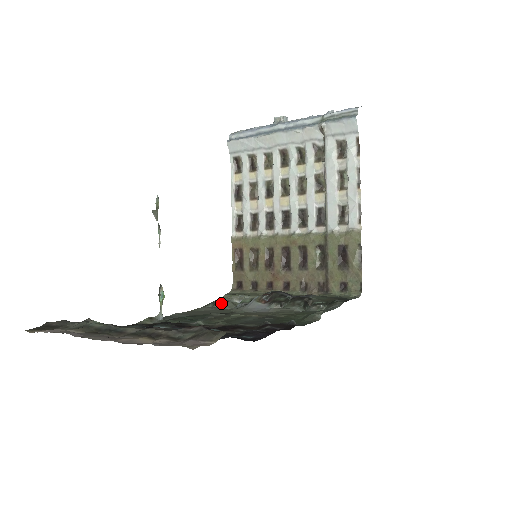
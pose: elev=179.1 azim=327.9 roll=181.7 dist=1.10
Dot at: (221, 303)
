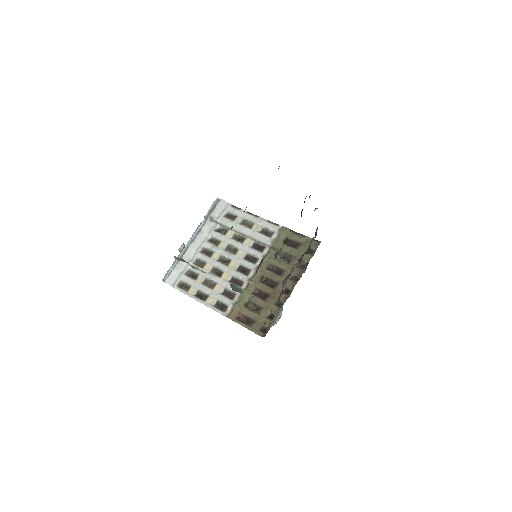
Dot at: occluded
